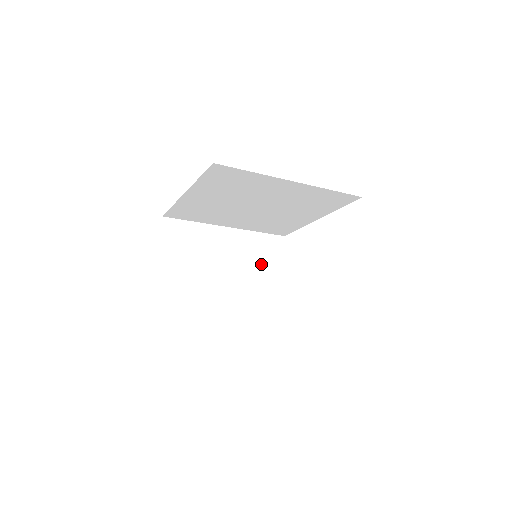
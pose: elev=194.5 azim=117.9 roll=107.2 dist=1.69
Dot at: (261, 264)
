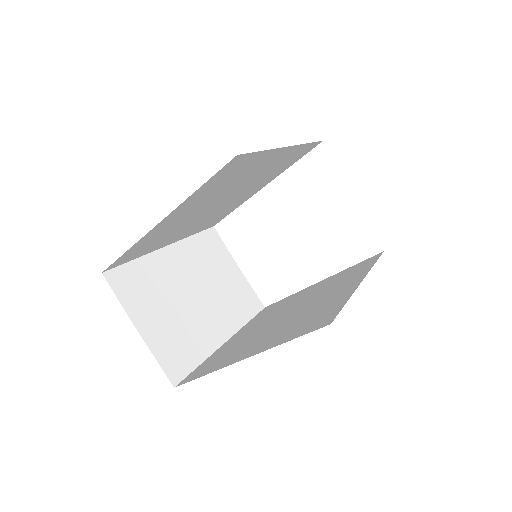
Dot at: (217, 268)
